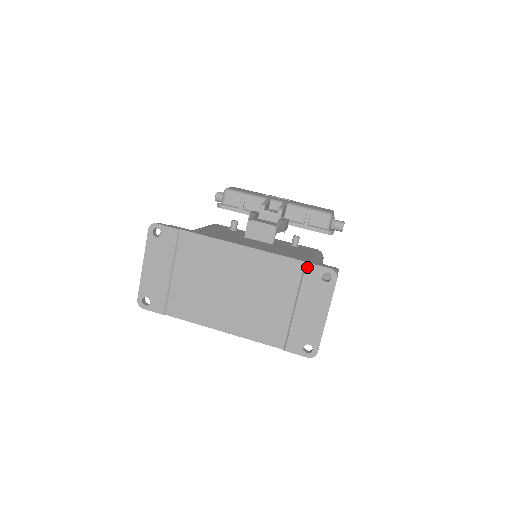
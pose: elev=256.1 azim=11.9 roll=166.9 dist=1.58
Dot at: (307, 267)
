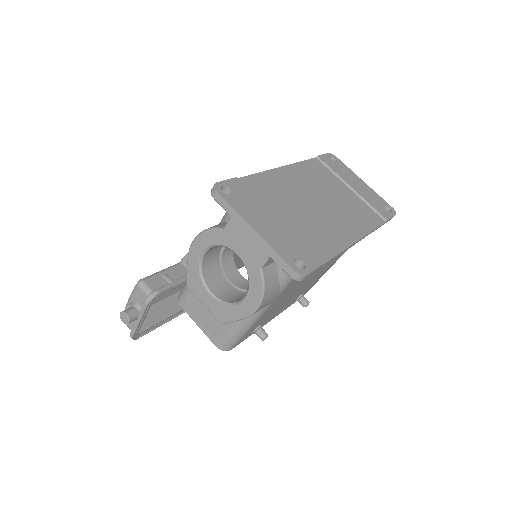
Dot at: (321, 158)
